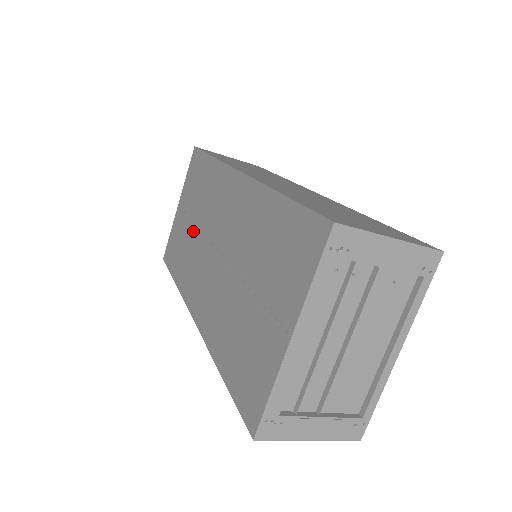
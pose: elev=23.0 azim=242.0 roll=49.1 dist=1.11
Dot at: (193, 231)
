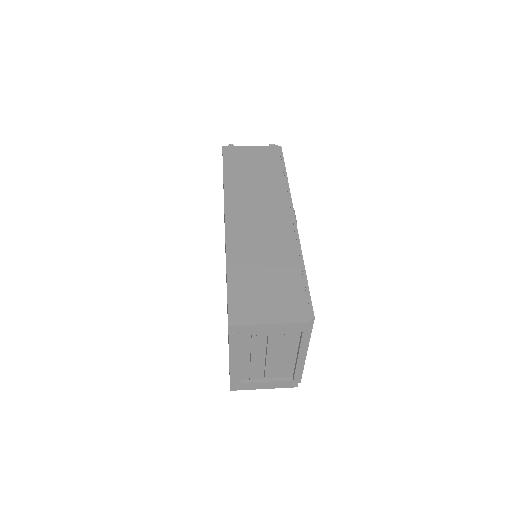
Dot at: occluded
